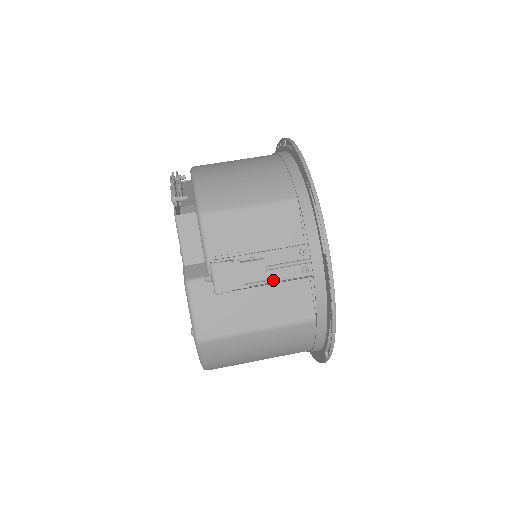
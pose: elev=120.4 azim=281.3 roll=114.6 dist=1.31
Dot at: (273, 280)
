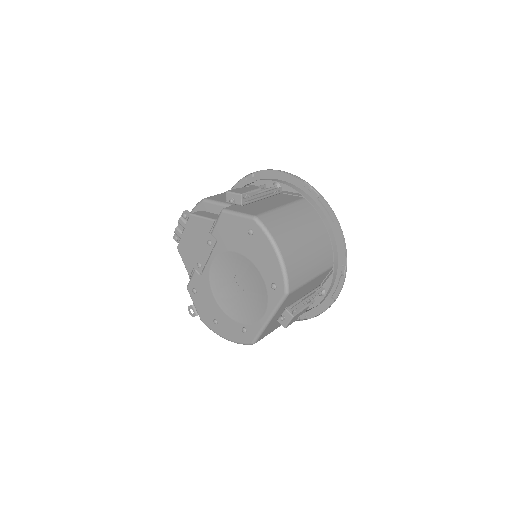
Dot at: (265, 197)
